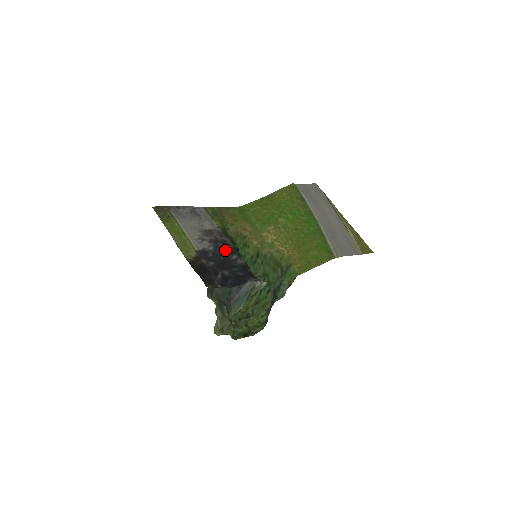
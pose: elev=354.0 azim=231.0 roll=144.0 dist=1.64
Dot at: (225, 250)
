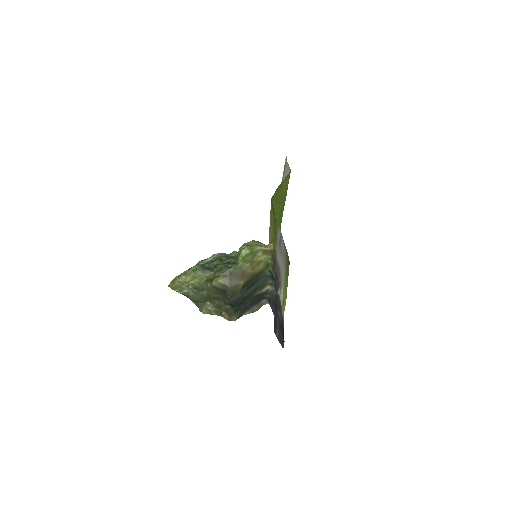
Dot at: (277, 287)
